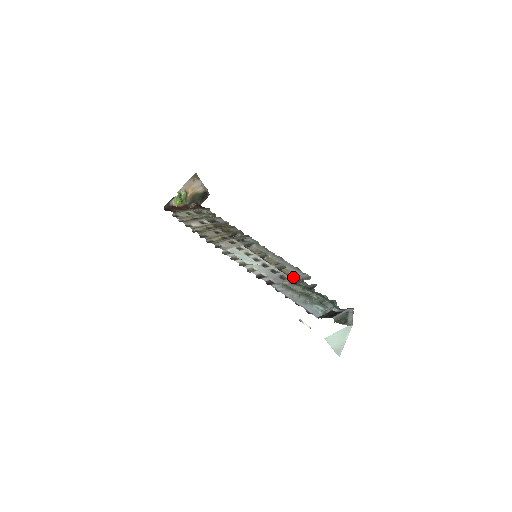
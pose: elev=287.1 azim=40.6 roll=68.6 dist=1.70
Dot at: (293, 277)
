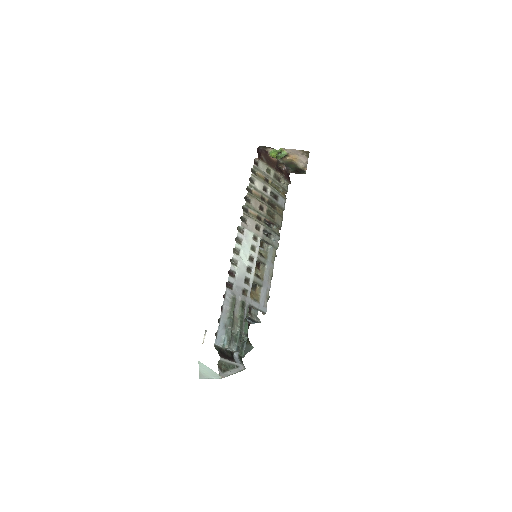
Dot at: (252, 300)
